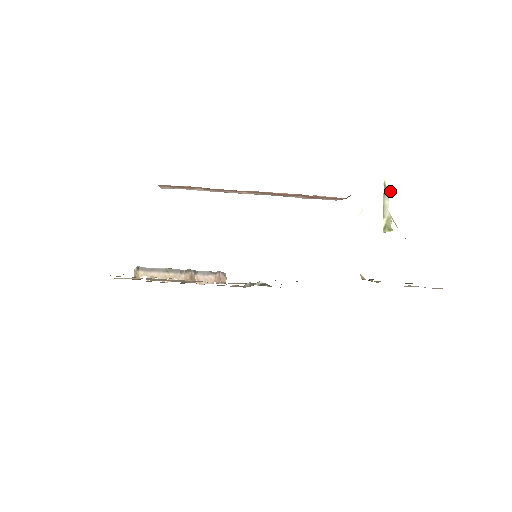
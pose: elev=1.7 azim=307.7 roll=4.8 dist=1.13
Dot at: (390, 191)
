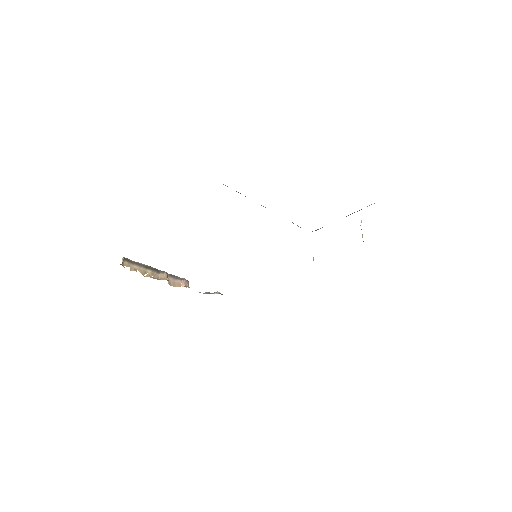
Dot at: (361, 222)
